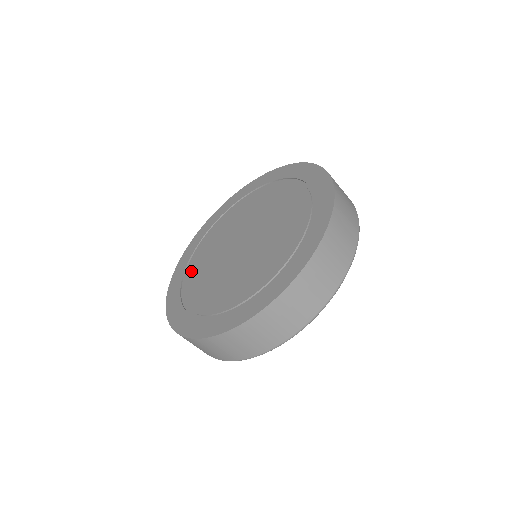
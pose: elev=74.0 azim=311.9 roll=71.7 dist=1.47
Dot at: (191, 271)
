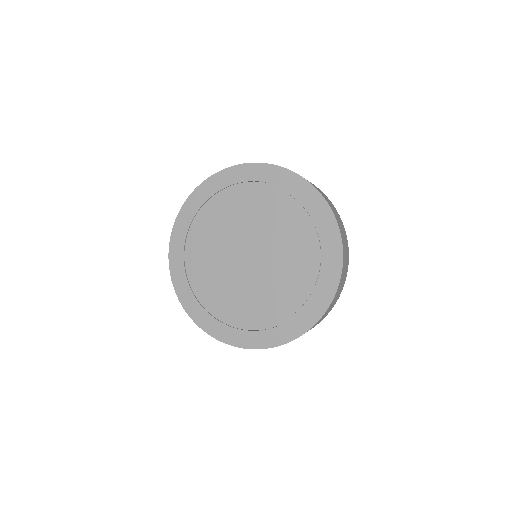
Dot at: (228, 313)
